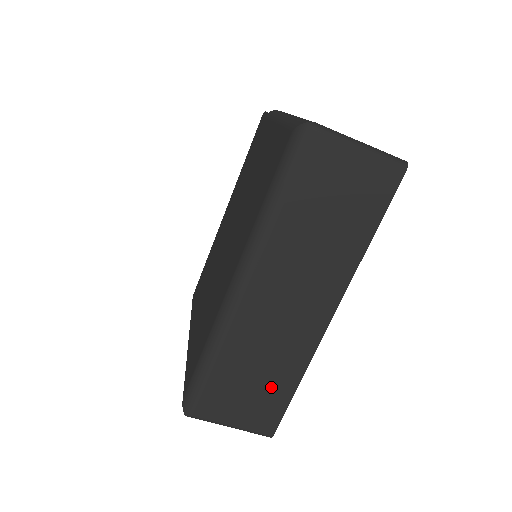
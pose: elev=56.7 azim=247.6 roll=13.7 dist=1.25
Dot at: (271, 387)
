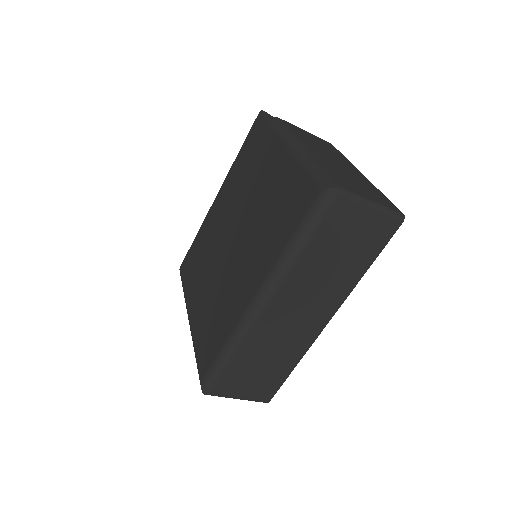
Dot at: (273, 371)
